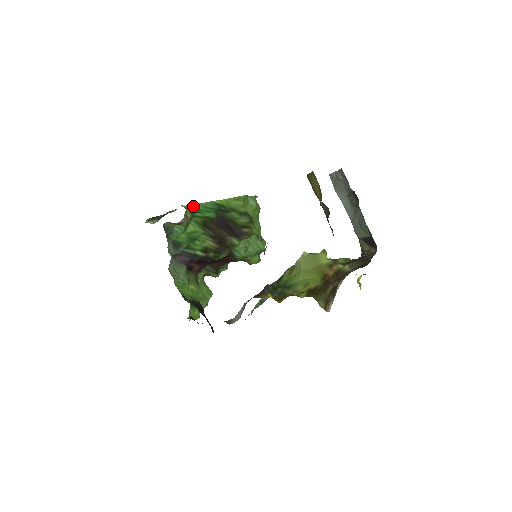
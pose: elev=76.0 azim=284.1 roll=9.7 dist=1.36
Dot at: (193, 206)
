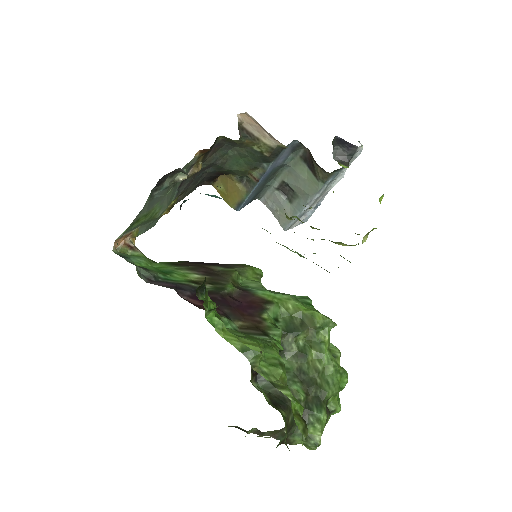
Dot at: occluded
